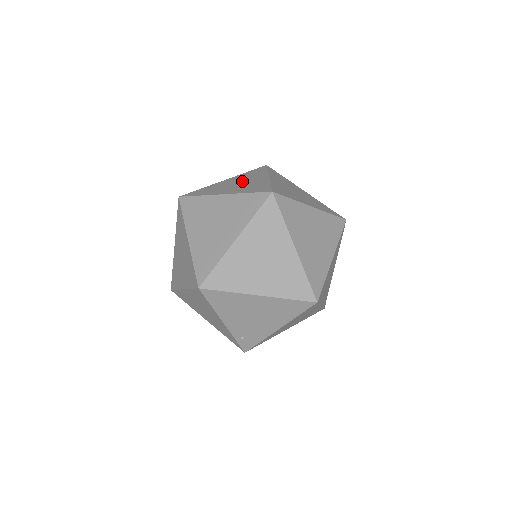
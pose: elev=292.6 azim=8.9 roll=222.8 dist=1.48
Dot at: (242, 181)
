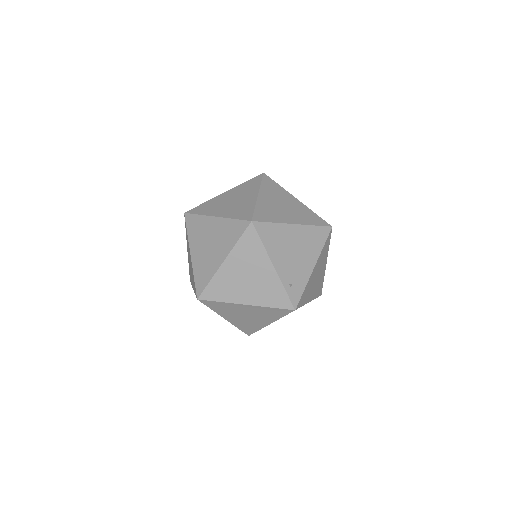
Dot at: occluded
